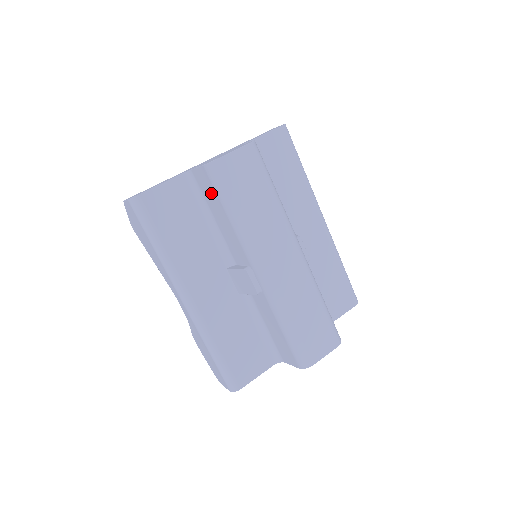
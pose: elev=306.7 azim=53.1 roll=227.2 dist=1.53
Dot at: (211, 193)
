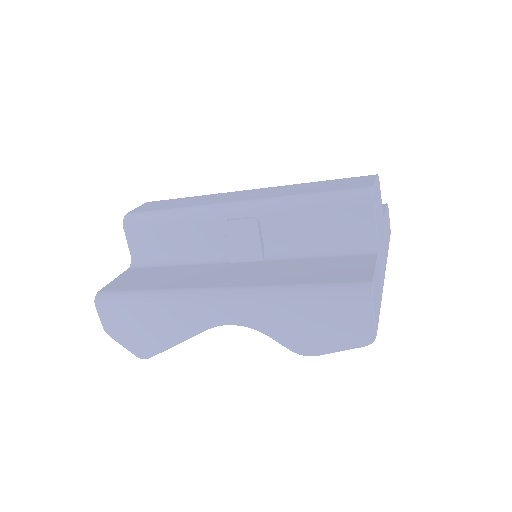
Dot at: (150, 236)
